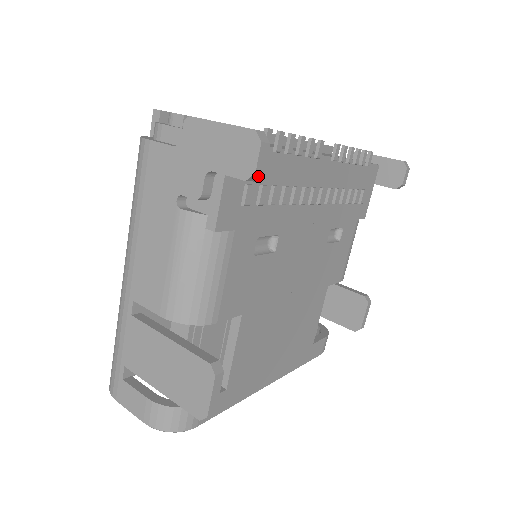
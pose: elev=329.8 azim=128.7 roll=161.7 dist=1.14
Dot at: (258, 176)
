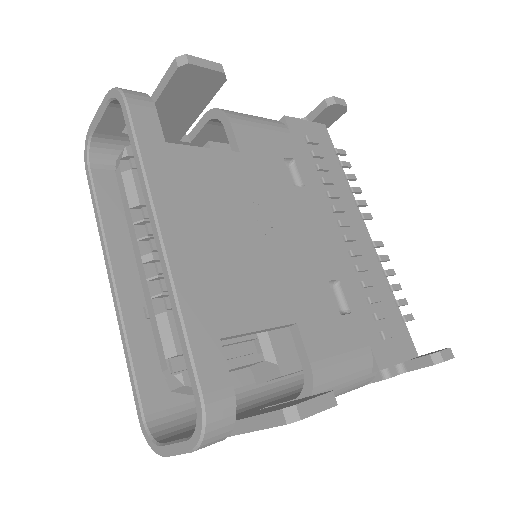
Dot at: (332, 103)
